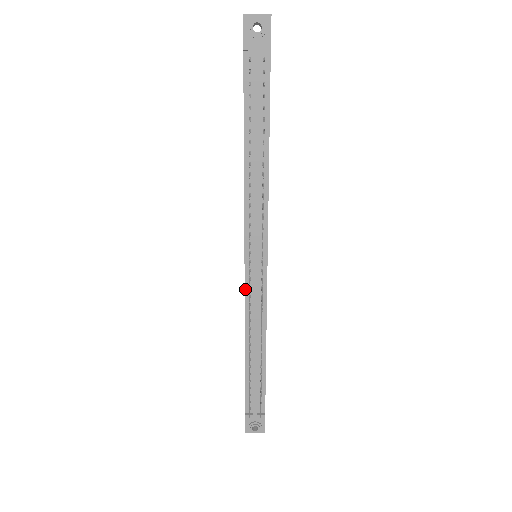
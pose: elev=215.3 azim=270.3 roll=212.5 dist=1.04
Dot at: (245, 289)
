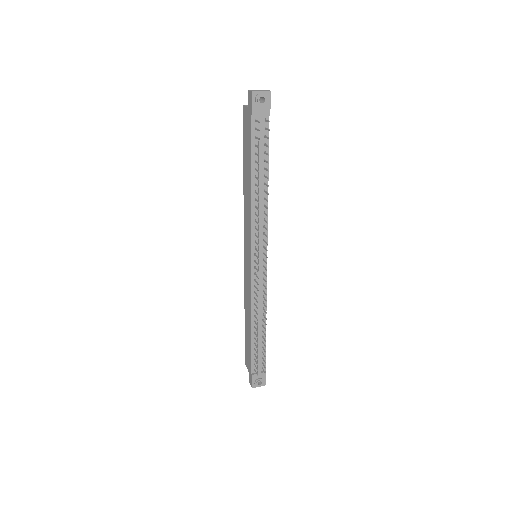
Dot at: (252, 281)
